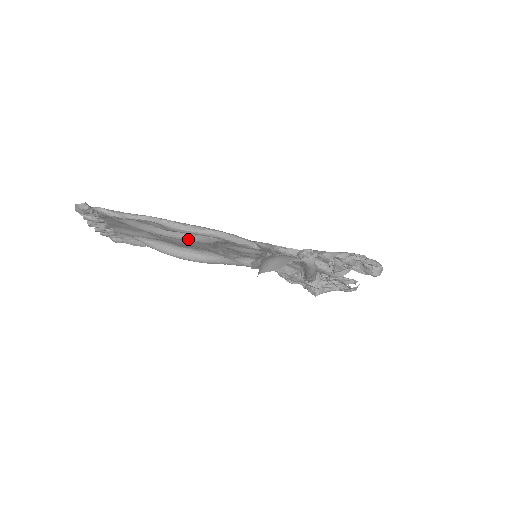
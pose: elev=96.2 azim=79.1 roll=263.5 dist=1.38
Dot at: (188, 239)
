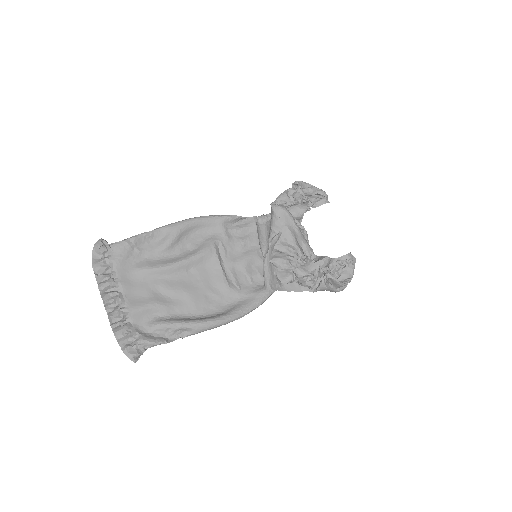
Dot at: (194, 254)
